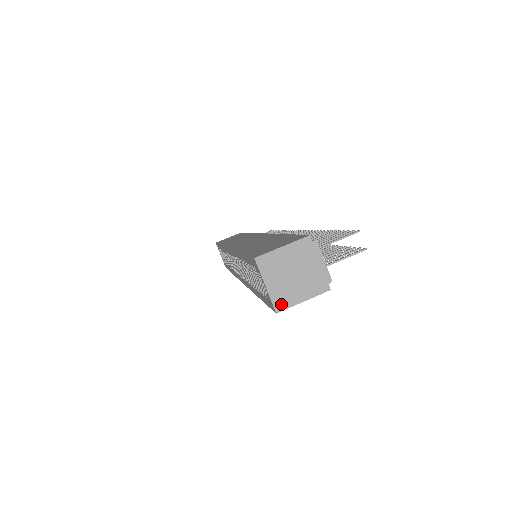
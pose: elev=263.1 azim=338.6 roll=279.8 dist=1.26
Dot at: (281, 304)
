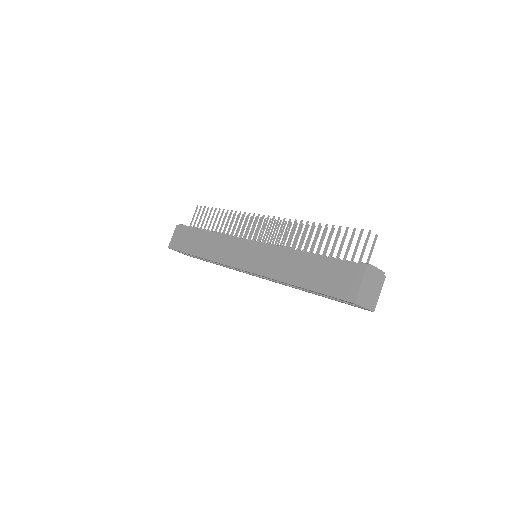
Dot at: (373, 307)
